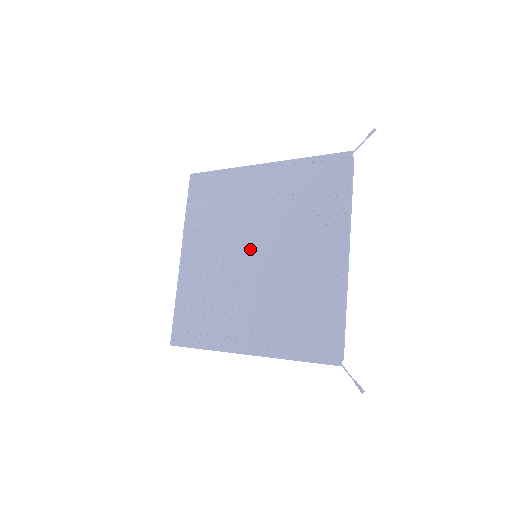
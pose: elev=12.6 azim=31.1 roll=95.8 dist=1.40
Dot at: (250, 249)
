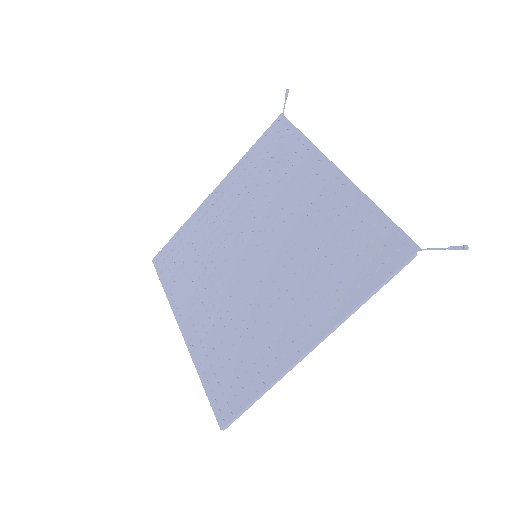
Dot at: (246, 255)
